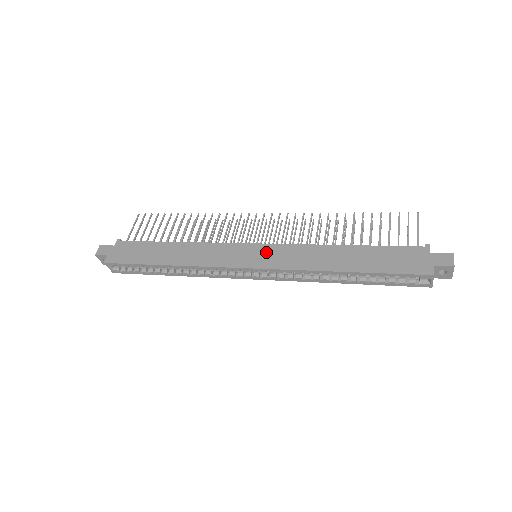
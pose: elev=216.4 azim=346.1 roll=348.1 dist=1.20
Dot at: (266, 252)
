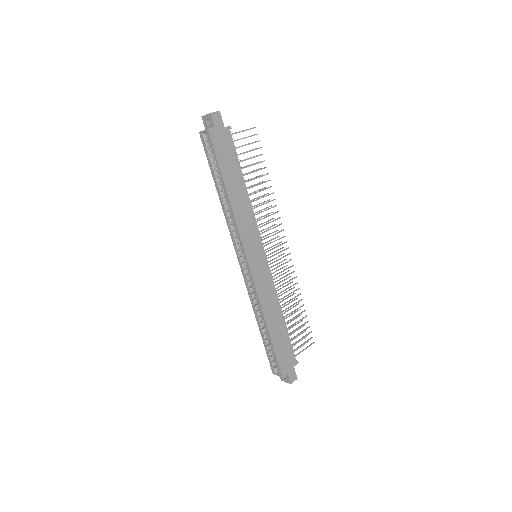
Dot at: (263, 267)
